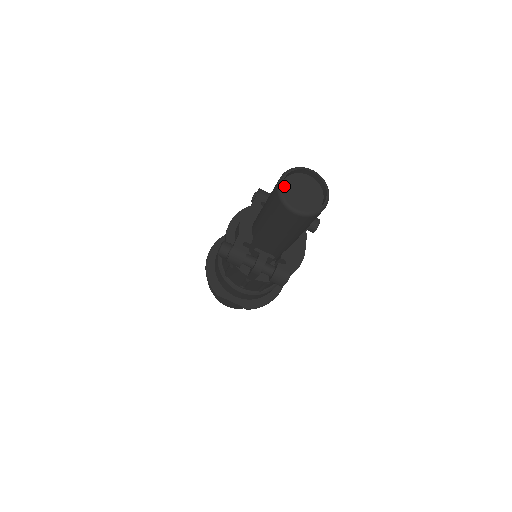
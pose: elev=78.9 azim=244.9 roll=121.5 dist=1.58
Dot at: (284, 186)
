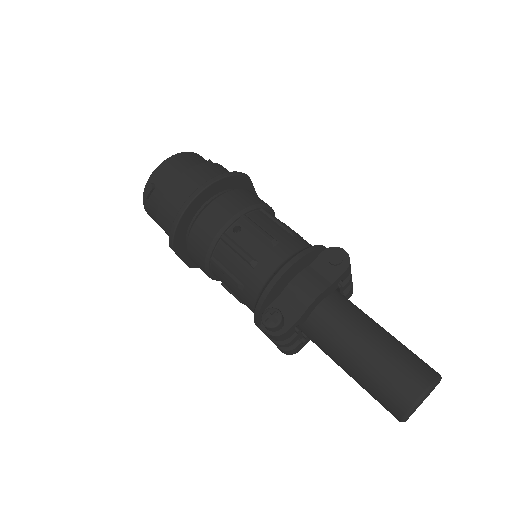
Dot at: (417, 391)
